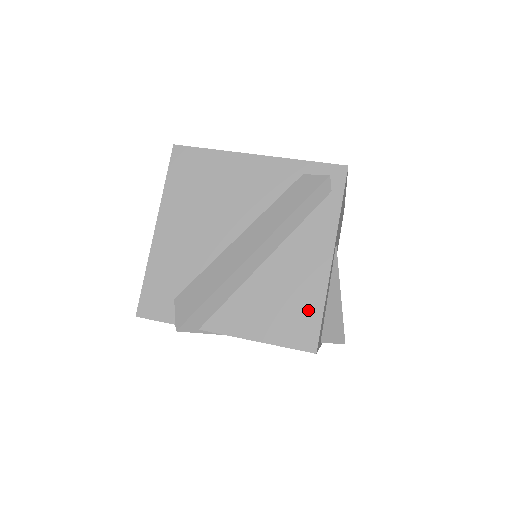
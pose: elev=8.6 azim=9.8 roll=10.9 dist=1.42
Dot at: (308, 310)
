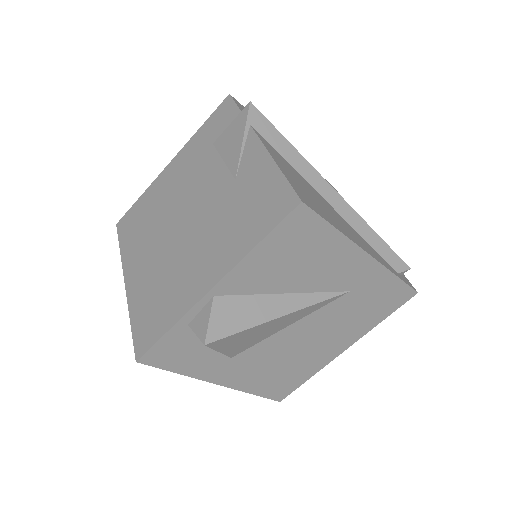
Dot at: (325, 214)
